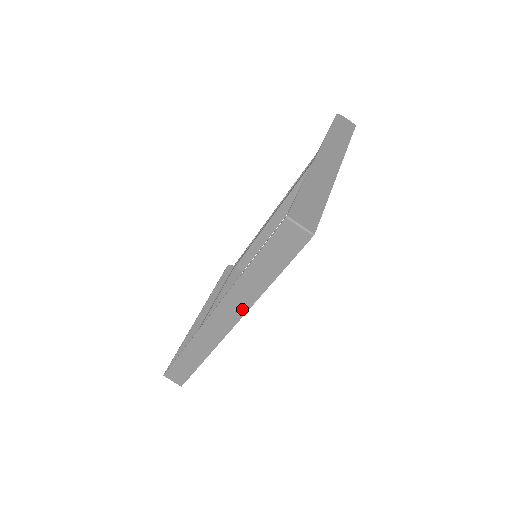
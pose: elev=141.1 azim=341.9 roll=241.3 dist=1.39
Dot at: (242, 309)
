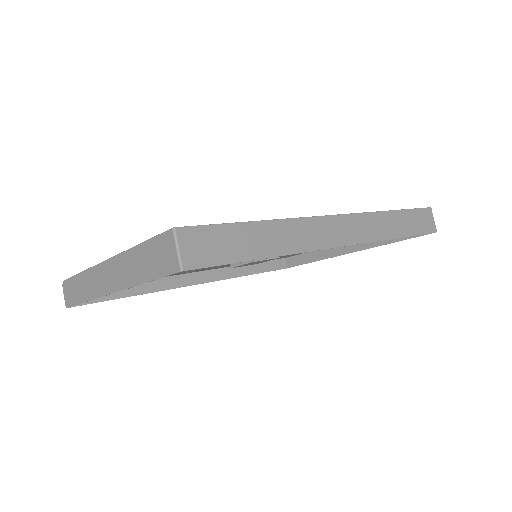
Dot at: (367, 236)
